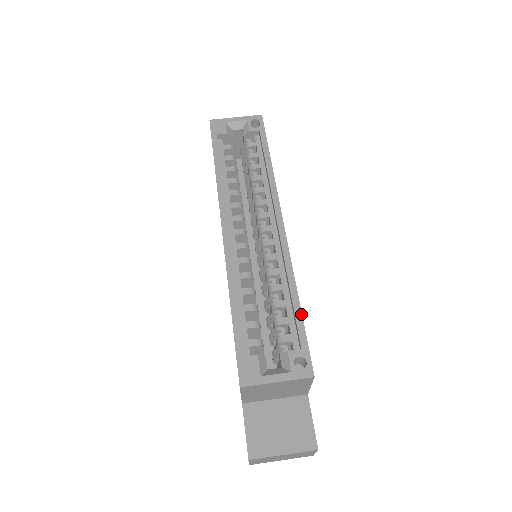
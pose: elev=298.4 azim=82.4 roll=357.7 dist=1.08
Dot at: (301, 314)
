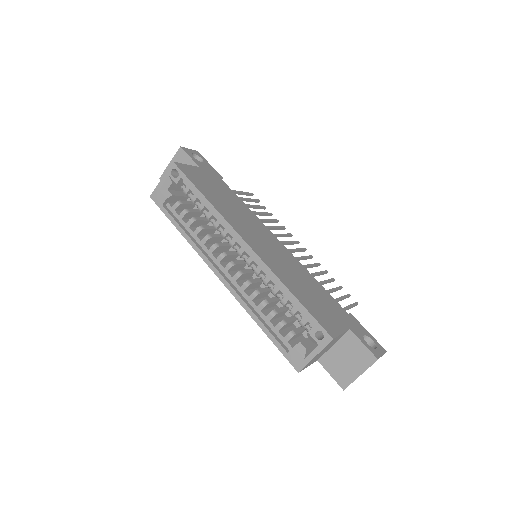
Dot at: (299, 302)
